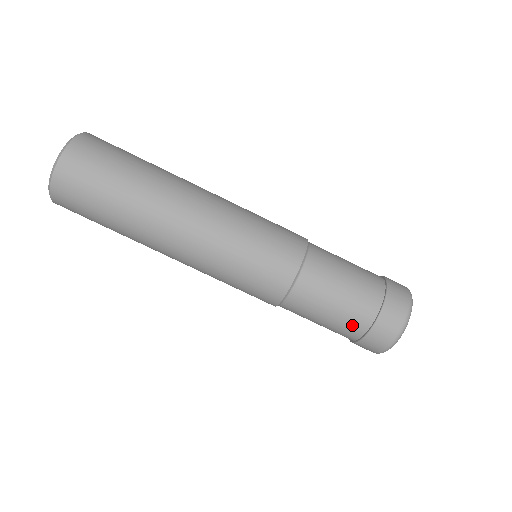
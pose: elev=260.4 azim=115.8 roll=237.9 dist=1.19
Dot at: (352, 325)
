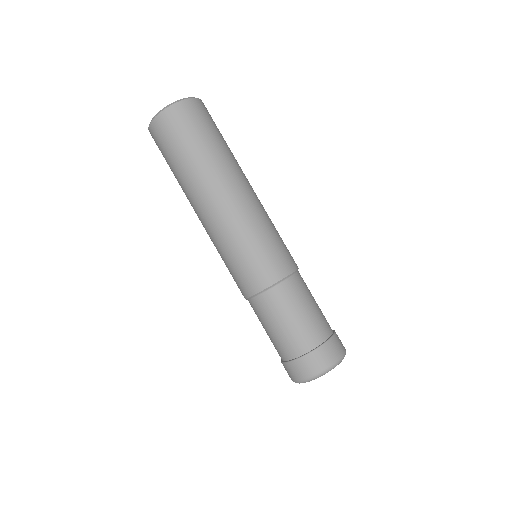
Dot at: (299, 341)
